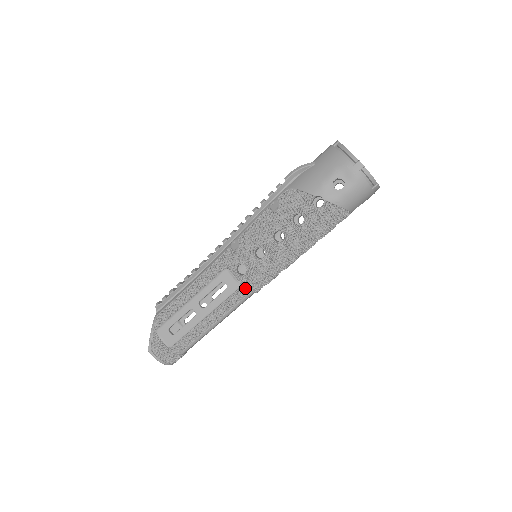
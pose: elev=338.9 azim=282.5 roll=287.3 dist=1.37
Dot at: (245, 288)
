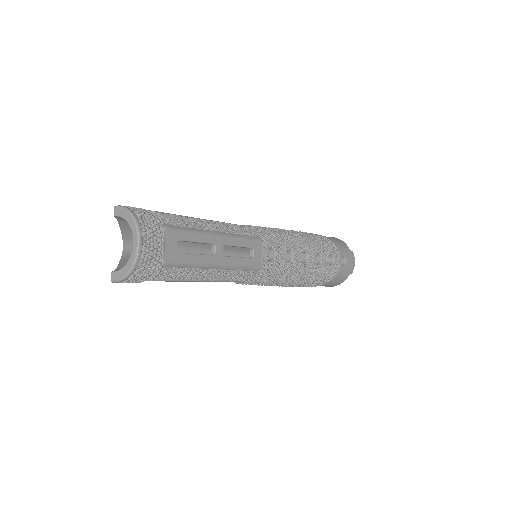
Dot at: (255, 230)
